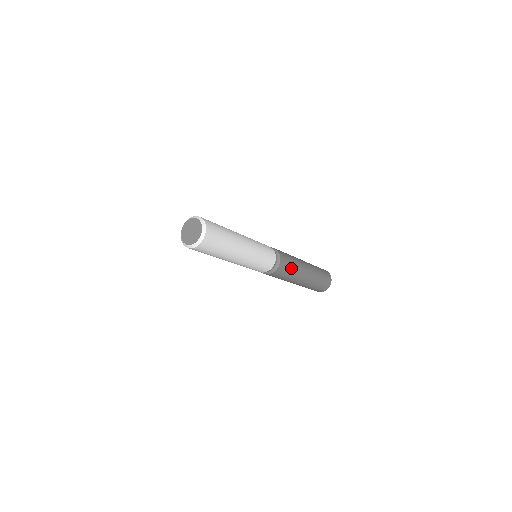
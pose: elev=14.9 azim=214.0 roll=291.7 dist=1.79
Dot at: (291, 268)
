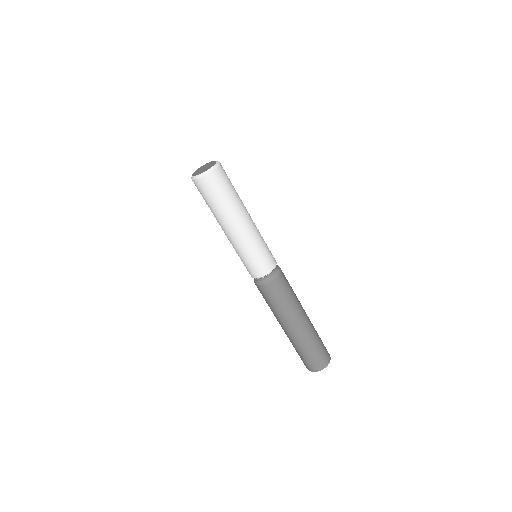
Dot at: (289, 293)
